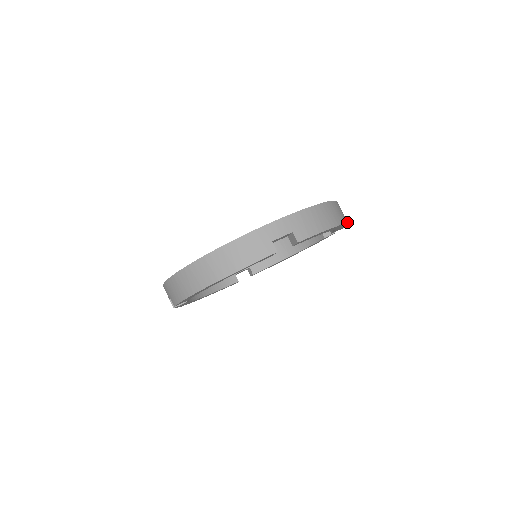
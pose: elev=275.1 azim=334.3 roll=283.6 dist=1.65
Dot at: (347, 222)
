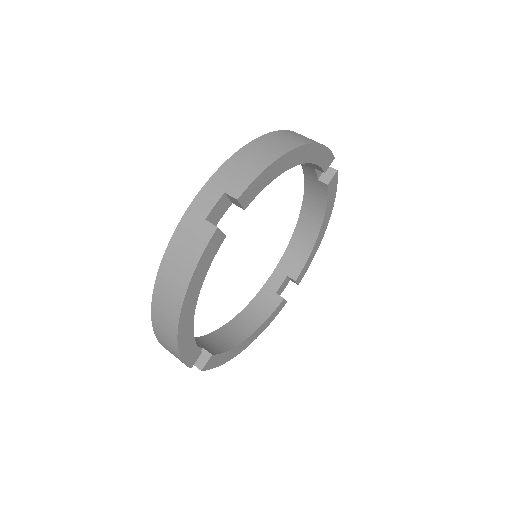
Dot at: (316, 143)
